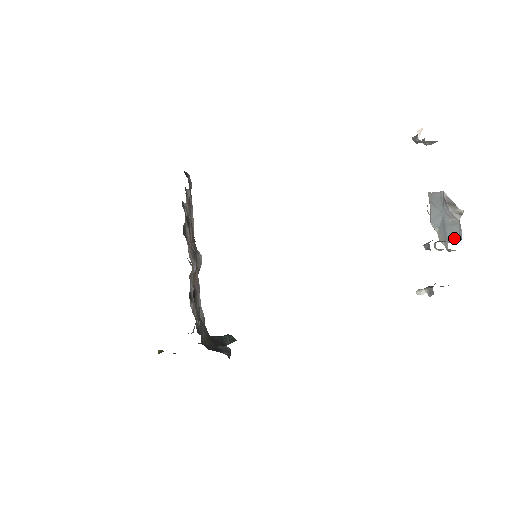
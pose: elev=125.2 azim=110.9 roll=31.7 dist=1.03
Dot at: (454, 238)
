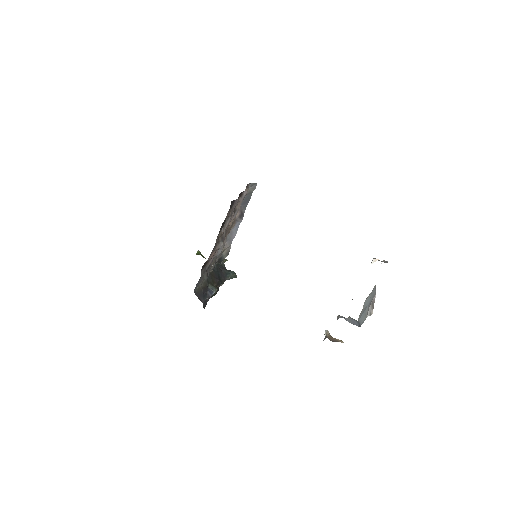
Dot at: (360, 322)
